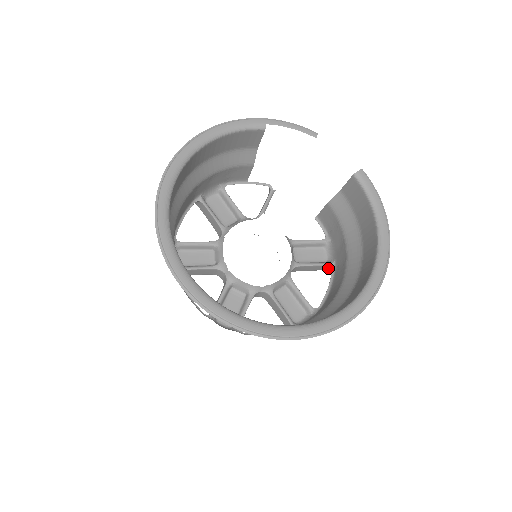
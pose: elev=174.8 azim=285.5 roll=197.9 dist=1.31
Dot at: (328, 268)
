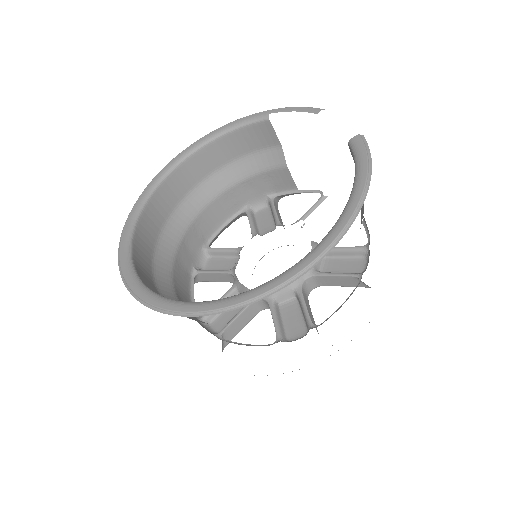
Dot at: (362, 282)
